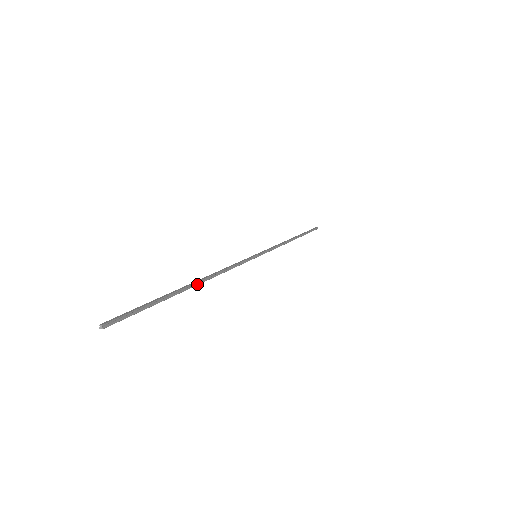
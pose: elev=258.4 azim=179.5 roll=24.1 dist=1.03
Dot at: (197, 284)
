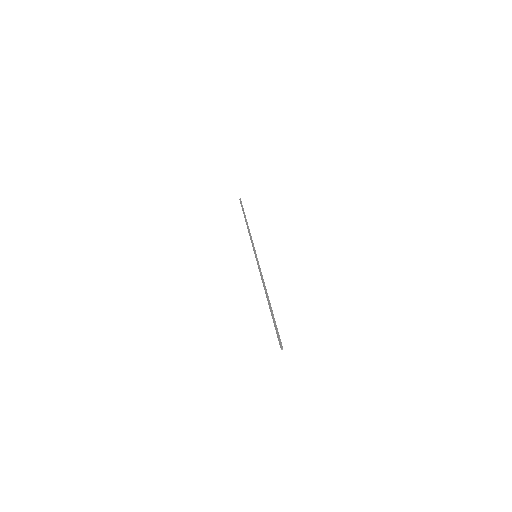
Dot at: (268, 298)
